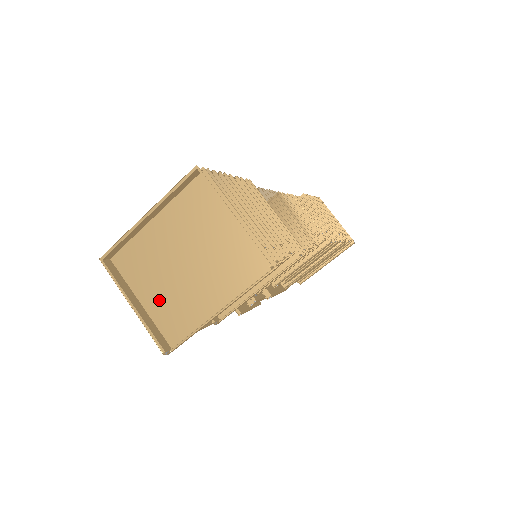
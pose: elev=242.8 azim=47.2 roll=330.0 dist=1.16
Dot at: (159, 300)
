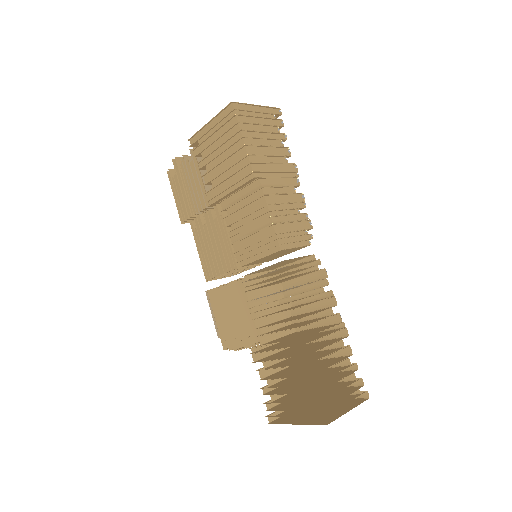
Dot at: occluded
